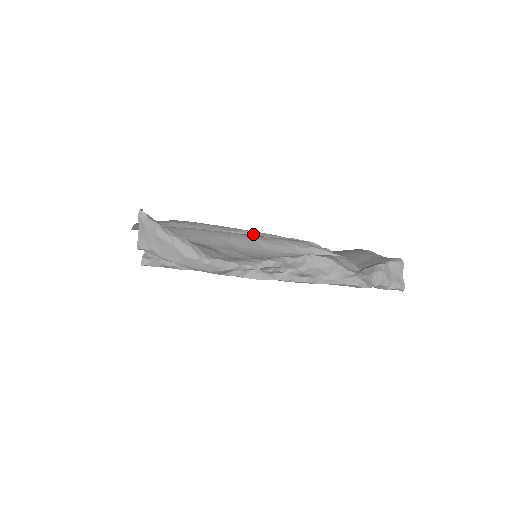
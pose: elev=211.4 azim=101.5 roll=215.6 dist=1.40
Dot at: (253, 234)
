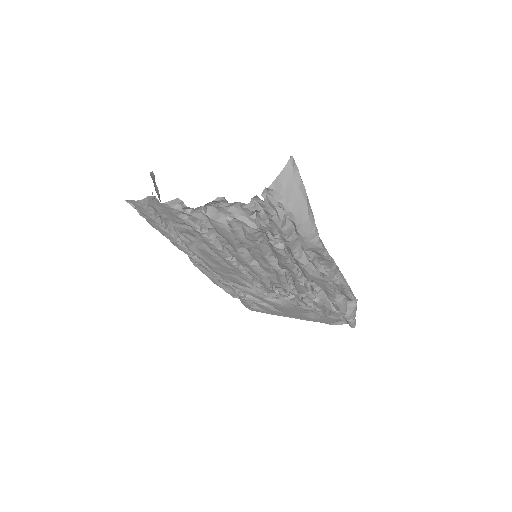
Dot at: occluded
